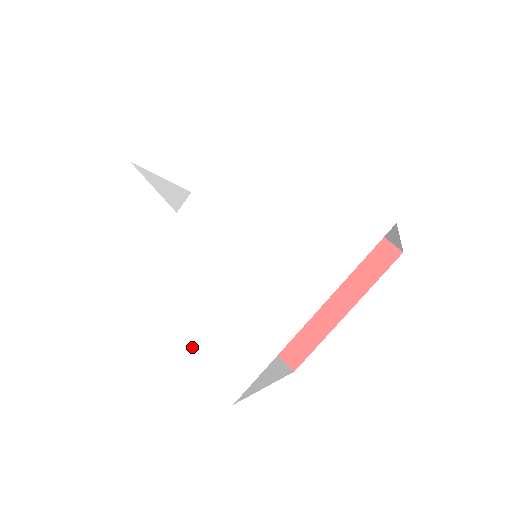
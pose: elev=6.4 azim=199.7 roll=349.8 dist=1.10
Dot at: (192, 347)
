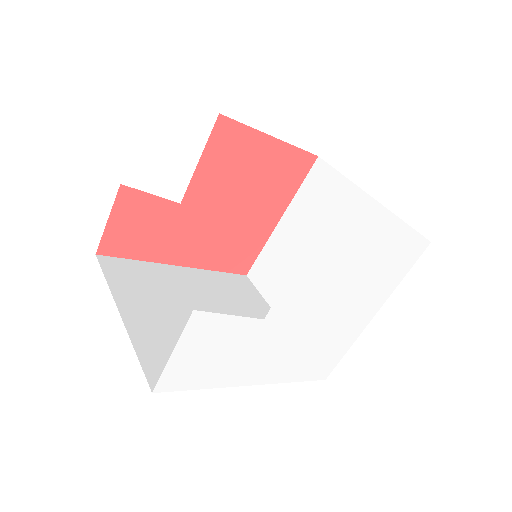
Dot at: (294, 377)
